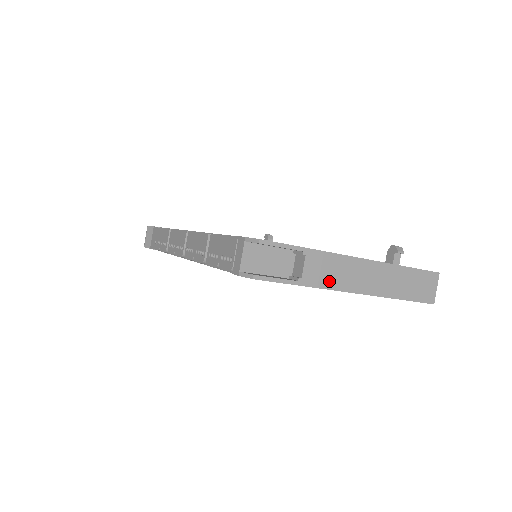
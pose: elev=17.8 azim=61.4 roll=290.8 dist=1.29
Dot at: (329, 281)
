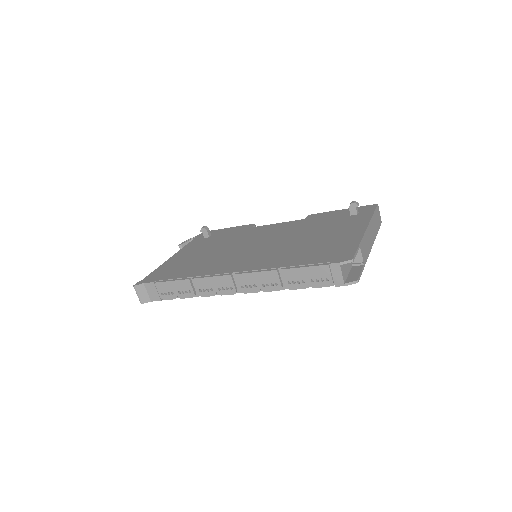
Dot at: (367, 252)
